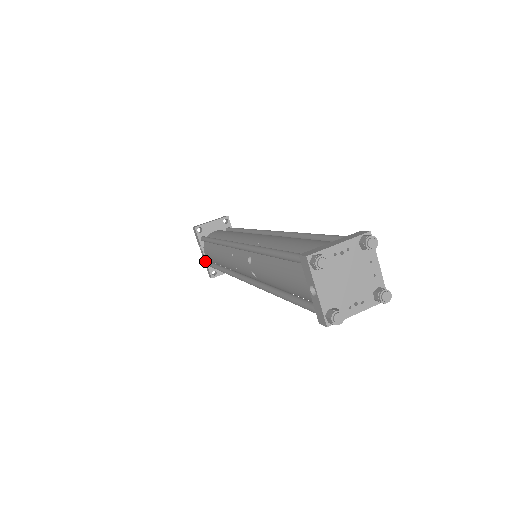
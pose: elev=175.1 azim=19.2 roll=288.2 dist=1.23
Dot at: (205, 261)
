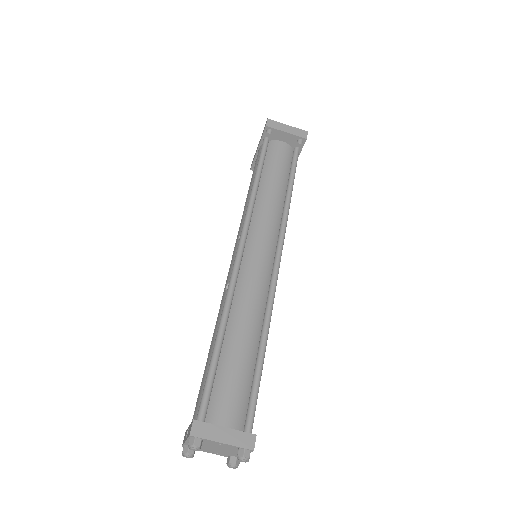
Dot at: (255, 153)
